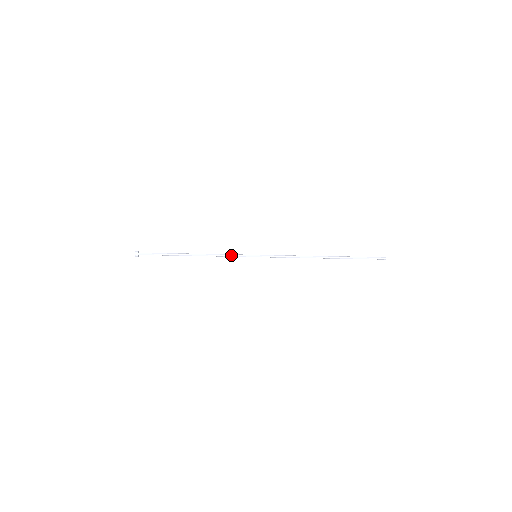
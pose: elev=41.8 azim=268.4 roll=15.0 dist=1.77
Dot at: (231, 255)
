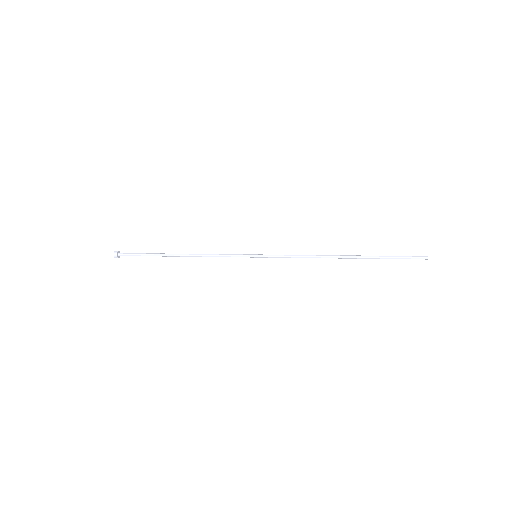
Dot at: (225, 256)
